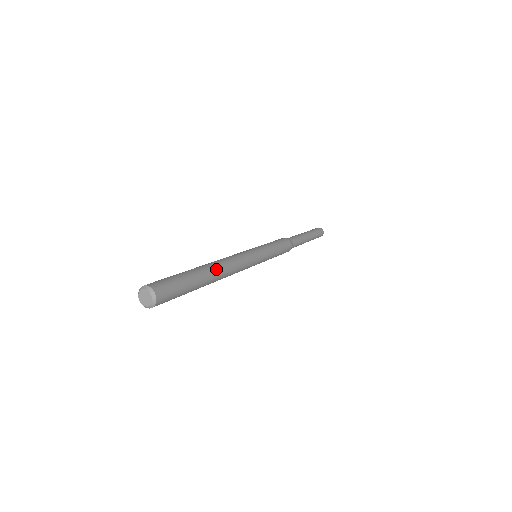
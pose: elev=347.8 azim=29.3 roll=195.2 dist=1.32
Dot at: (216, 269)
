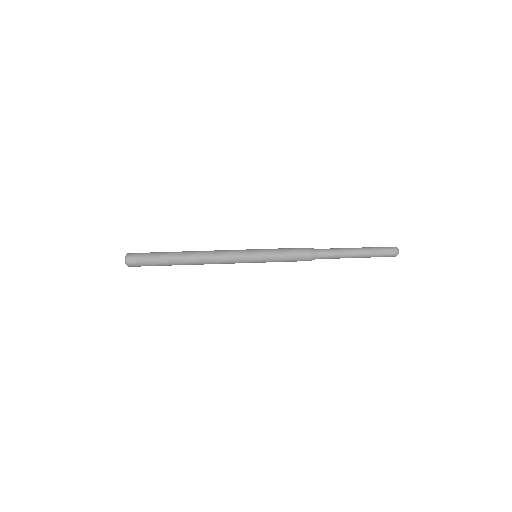
Dot at: (189, 256)
